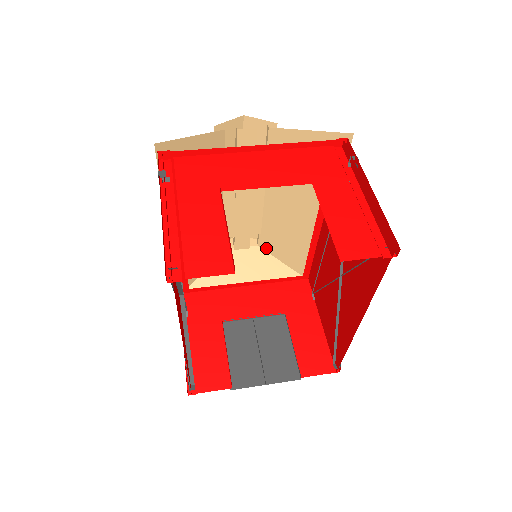
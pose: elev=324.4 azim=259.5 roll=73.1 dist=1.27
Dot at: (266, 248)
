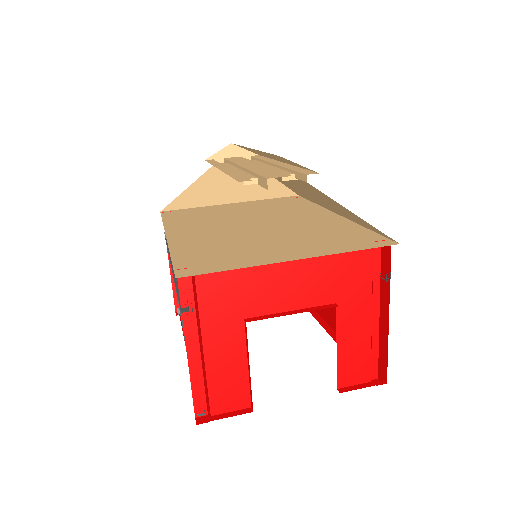
Dot at: occluded
